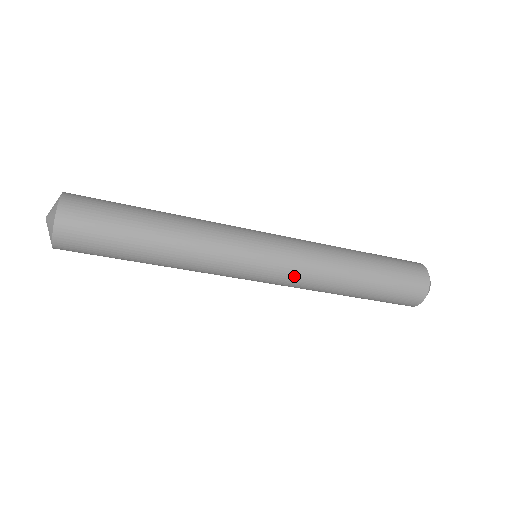
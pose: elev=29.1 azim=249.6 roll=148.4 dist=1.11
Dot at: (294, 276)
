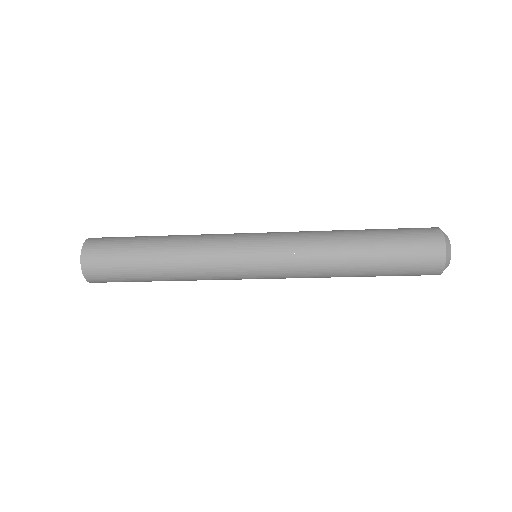
Dot at: (289, 256)
